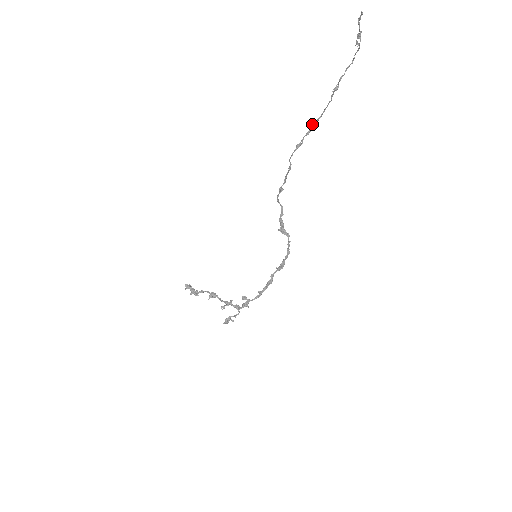
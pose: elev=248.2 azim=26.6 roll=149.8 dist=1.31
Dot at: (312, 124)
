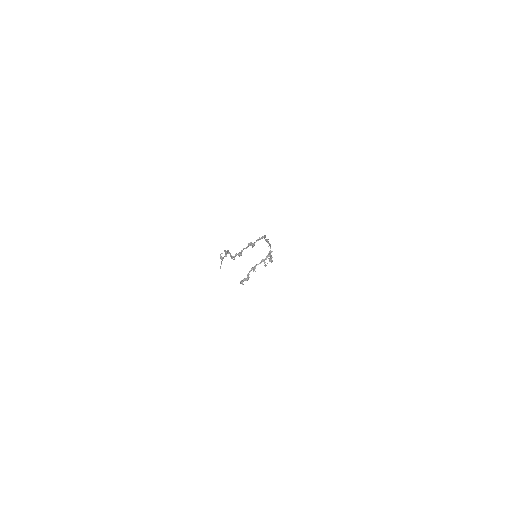
Dot at: occluded
